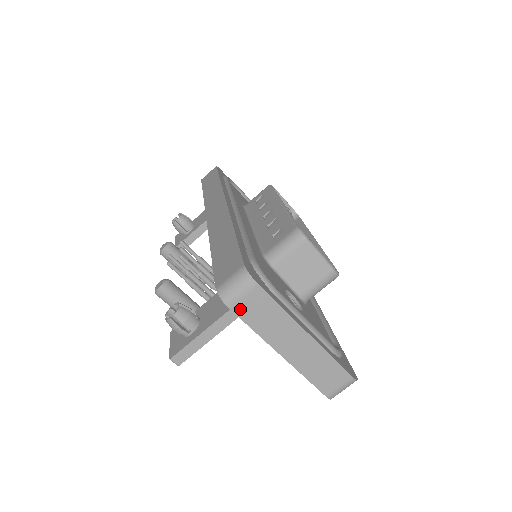
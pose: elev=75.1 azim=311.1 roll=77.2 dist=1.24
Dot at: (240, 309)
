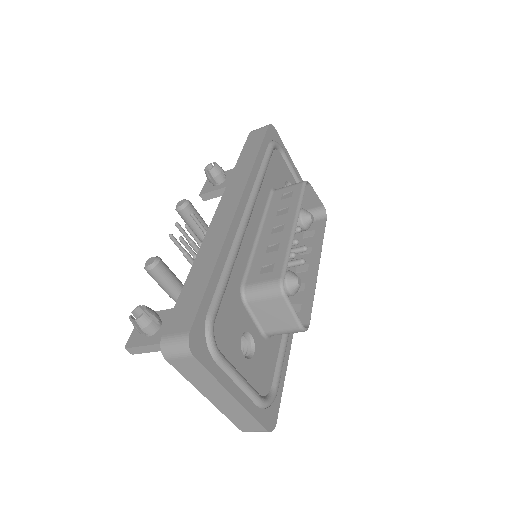
Dot at: (175, 363)
